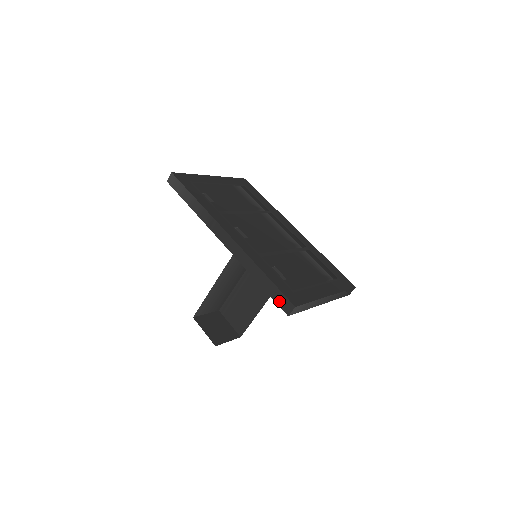
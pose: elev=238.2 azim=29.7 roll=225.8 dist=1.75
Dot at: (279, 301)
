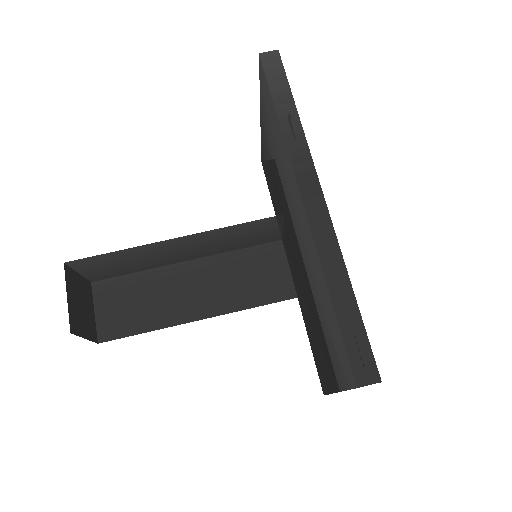
Dot at: (355, 353)
